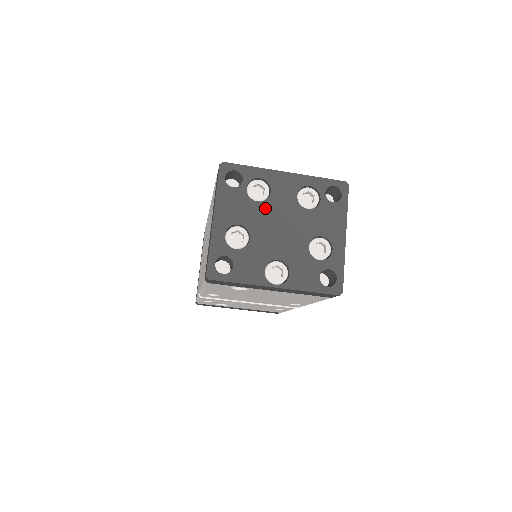
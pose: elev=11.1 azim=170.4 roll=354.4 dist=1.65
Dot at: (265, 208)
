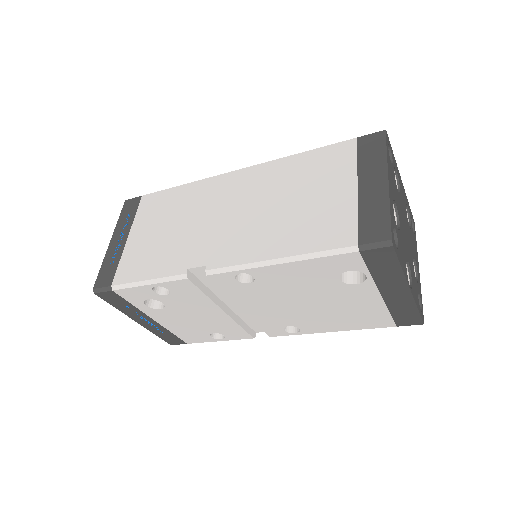
Dot at: (400, 202)
